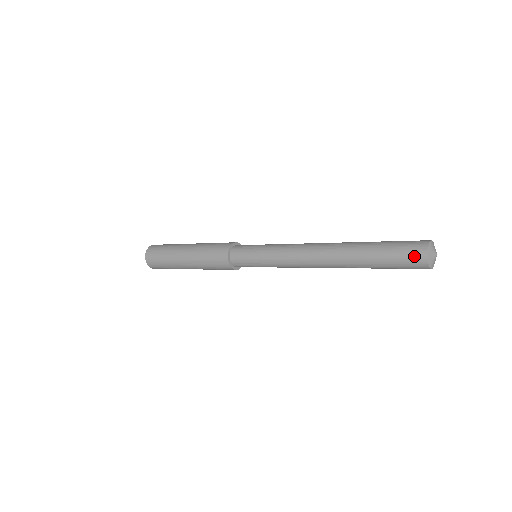
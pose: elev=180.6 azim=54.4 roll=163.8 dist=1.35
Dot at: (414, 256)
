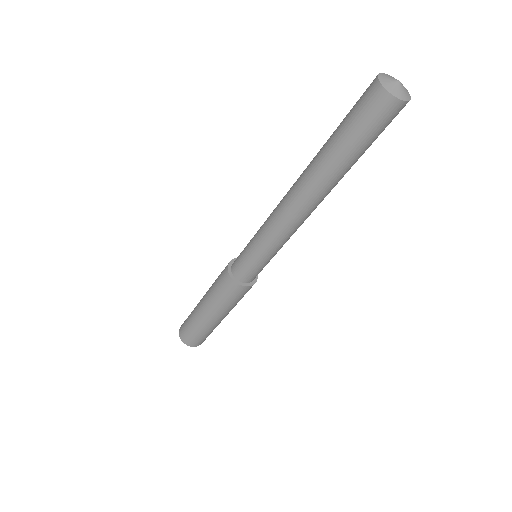
Dot at: occluded
